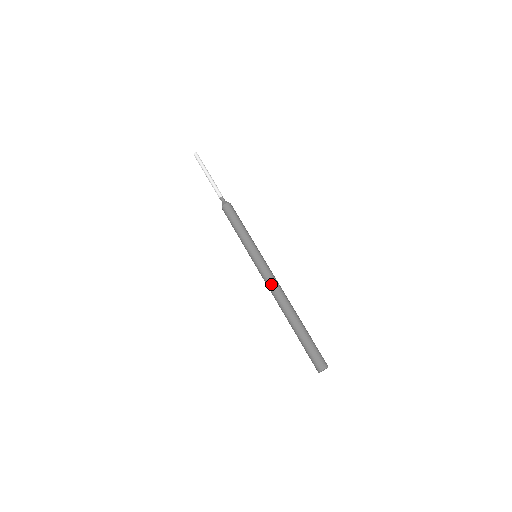
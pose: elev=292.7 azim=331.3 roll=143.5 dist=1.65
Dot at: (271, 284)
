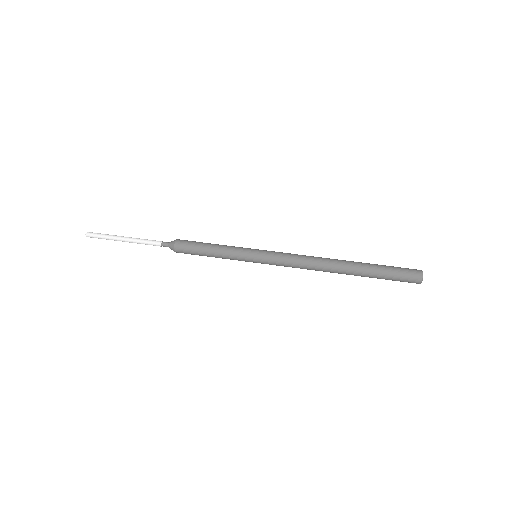
Dot at: (300, 260)
